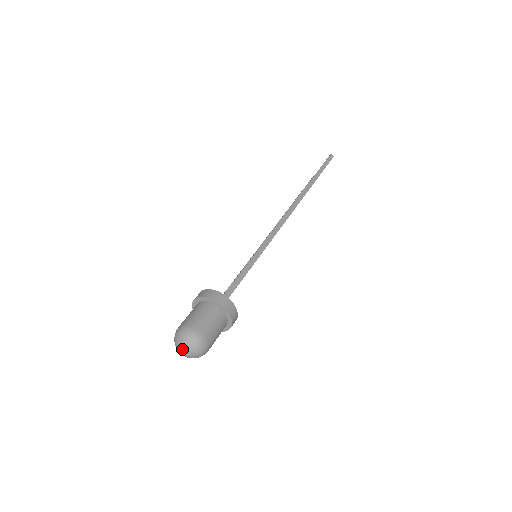
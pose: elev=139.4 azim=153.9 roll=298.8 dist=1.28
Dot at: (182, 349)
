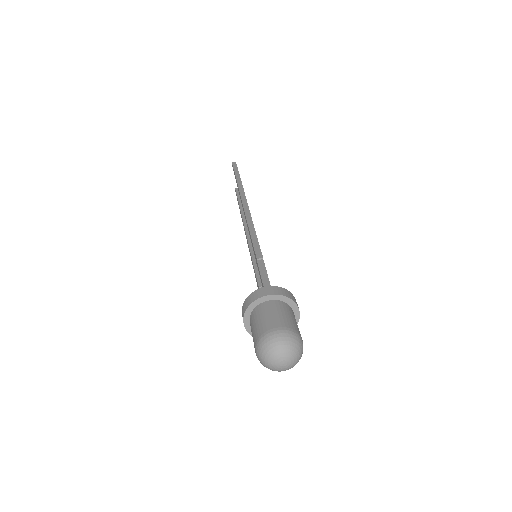
Dot at: (279, 360)
